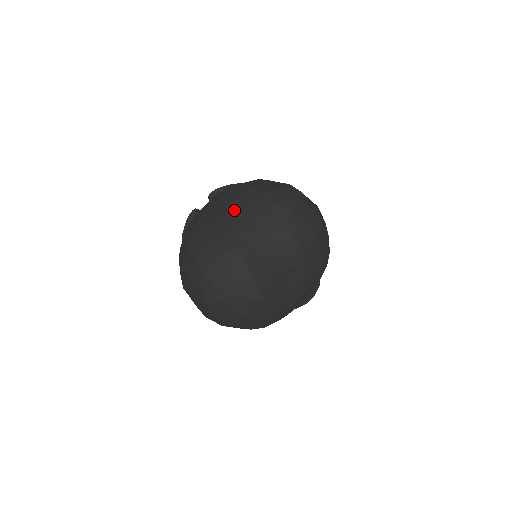
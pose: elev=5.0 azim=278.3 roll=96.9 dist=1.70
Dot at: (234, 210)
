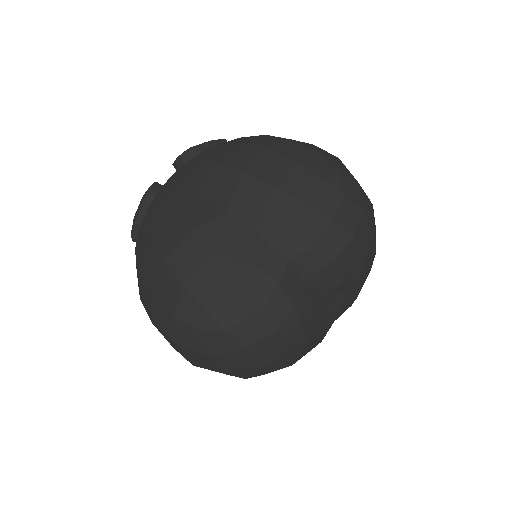
Dot at: (247, 194)
